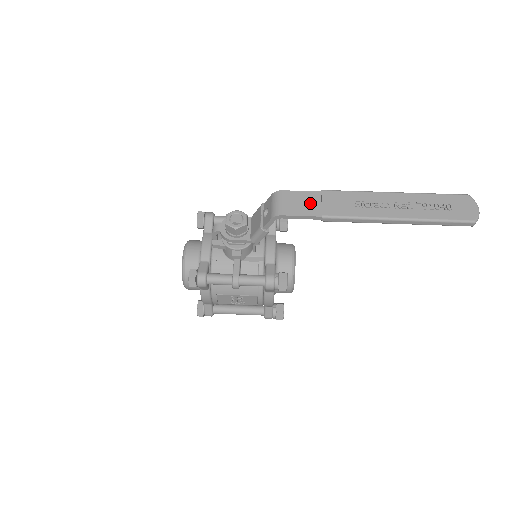
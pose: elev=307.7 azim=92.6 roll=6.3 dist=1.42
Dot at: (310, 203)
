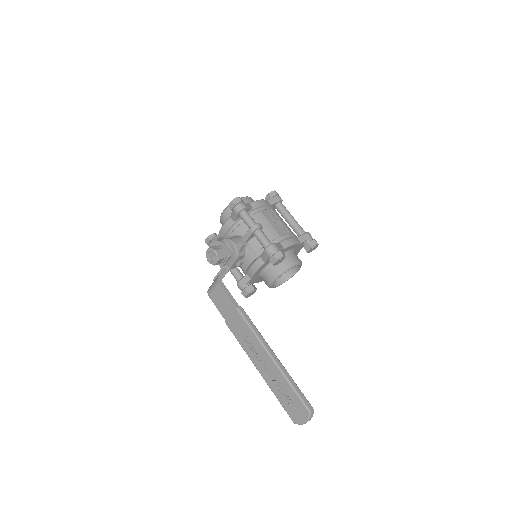
Dot at: (226, 307)
